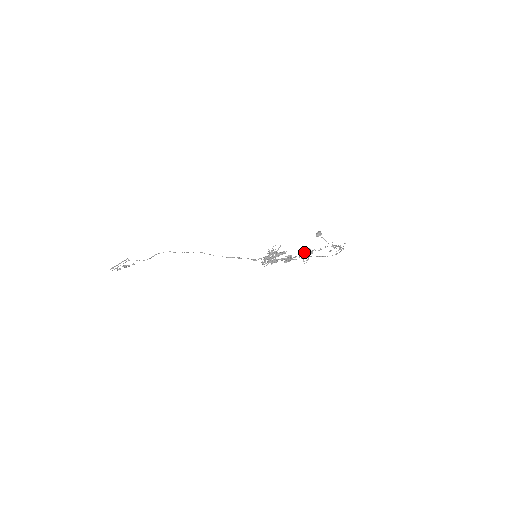
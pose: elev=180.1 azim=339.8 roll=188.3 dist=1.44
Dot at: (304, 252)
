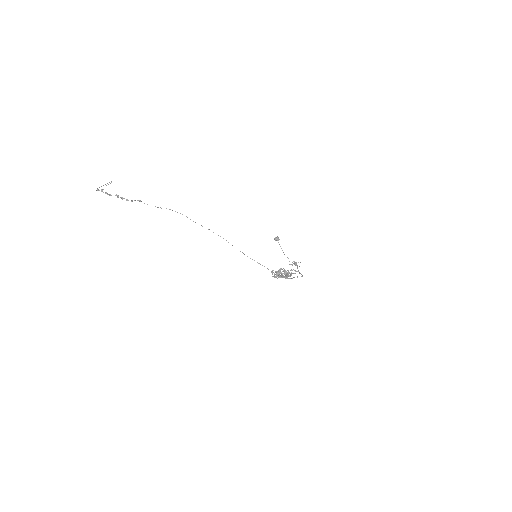
Dot at: occluded
